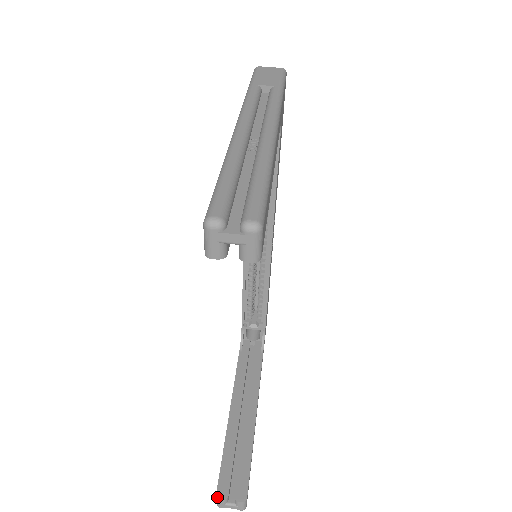
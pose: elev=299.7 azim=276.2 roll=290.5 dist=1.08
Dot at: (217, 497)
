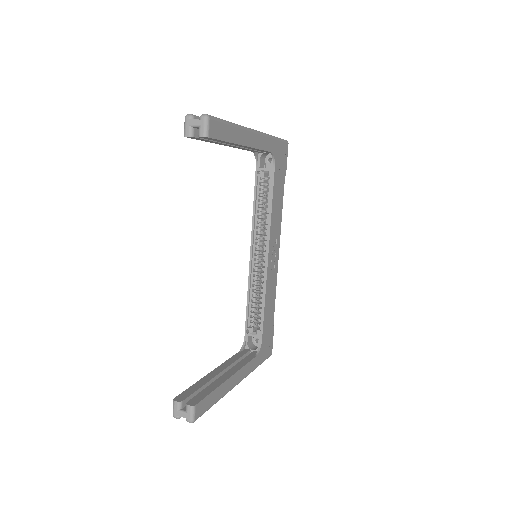
Dot at: (174, 399)
